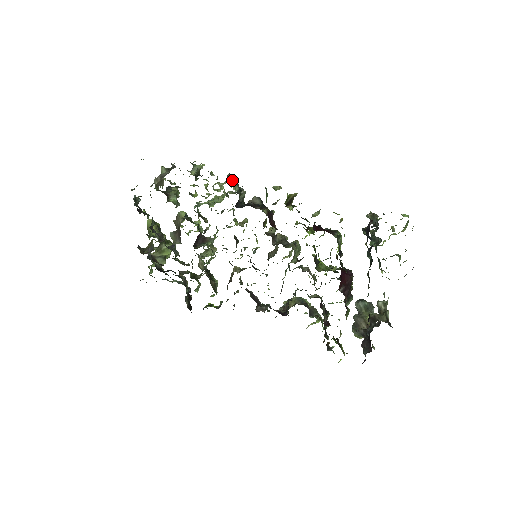
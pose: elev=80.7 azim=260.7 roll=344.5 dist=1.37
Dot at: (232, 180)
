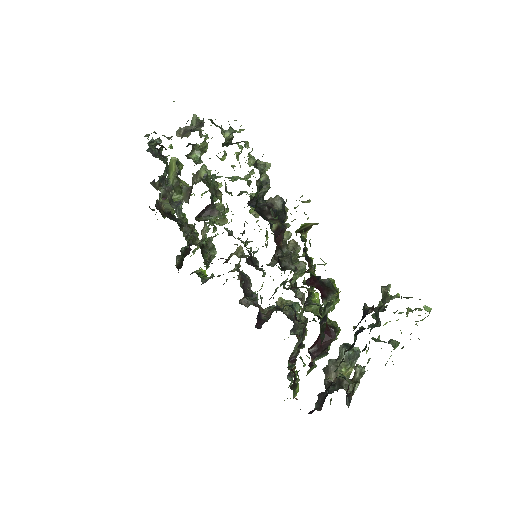
Dot at: (263, 165)
